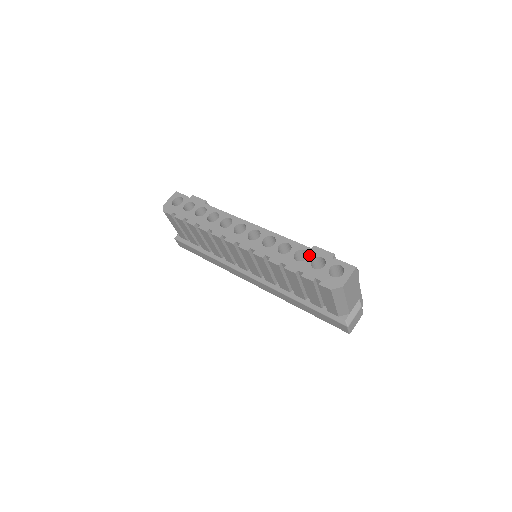
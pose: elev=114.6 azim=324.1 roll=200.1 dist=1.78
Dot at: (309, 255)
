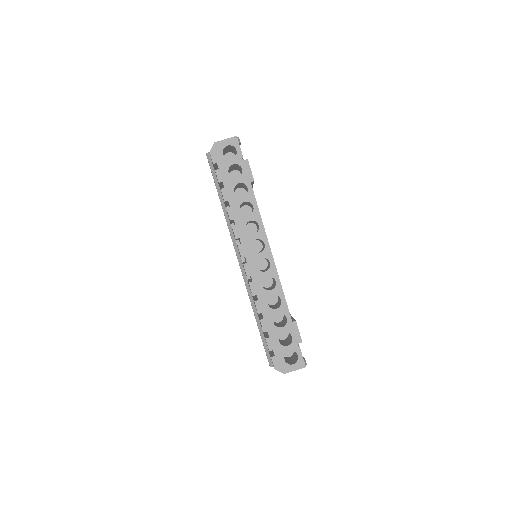
Dot at: (286, 326)
